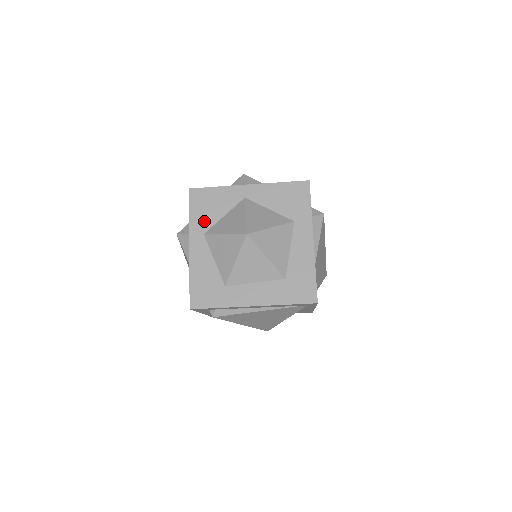
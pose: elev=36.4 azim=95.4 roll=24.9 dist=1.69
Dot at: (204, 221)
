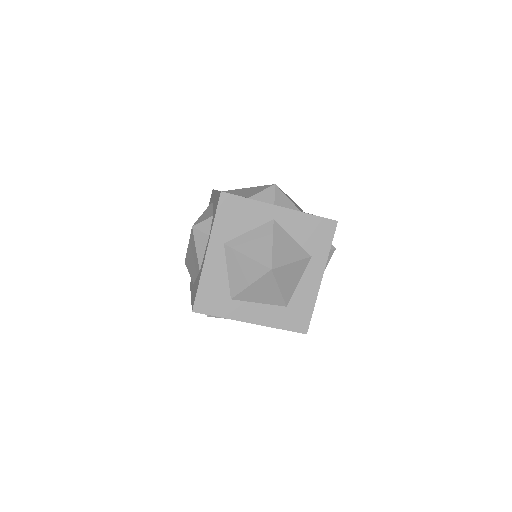
Dot at: (228, 231)
